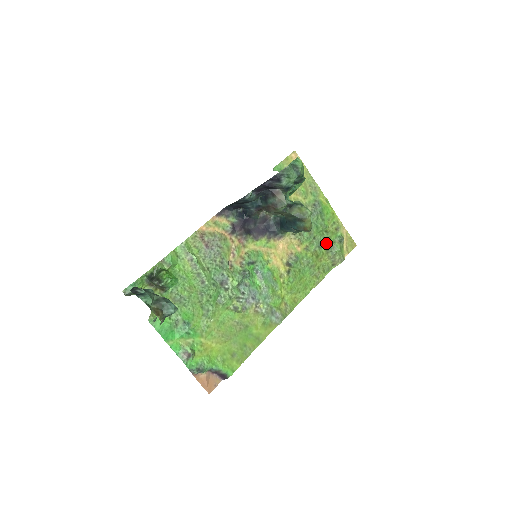
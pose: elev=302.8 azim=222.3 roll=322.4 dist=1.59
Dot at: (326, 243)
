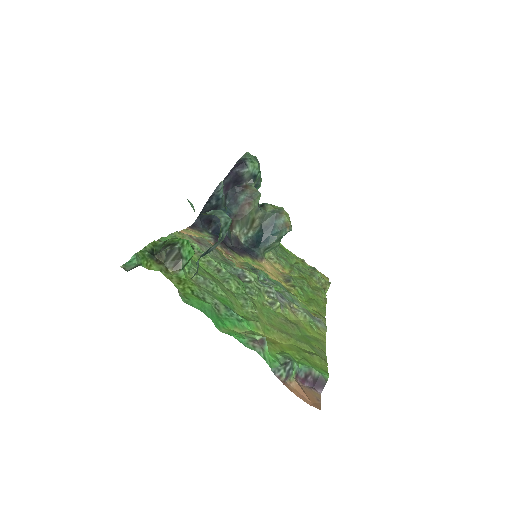
Dot at: (304, 270)
